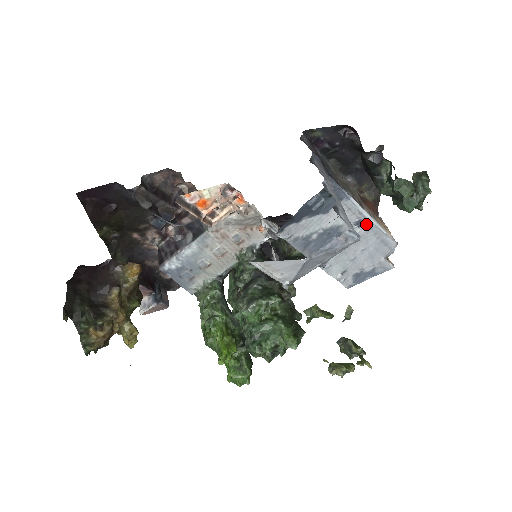
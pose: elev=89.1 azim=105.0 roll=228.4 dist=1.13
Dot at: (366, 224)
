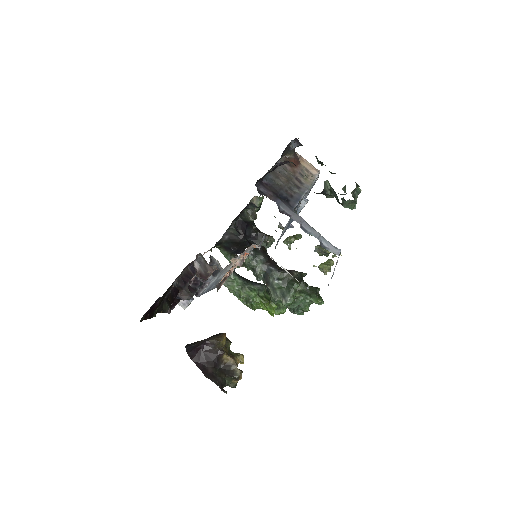
Dot at: occluded
